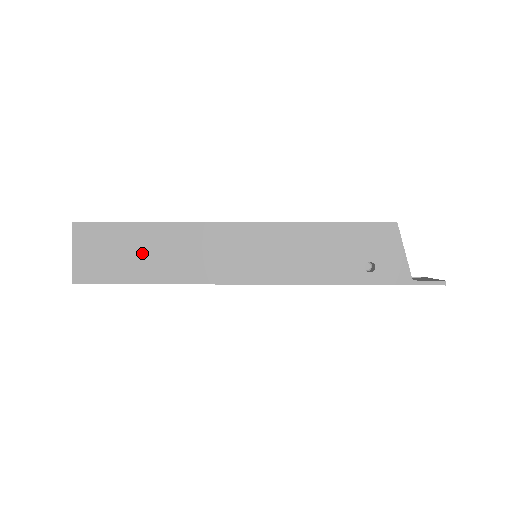
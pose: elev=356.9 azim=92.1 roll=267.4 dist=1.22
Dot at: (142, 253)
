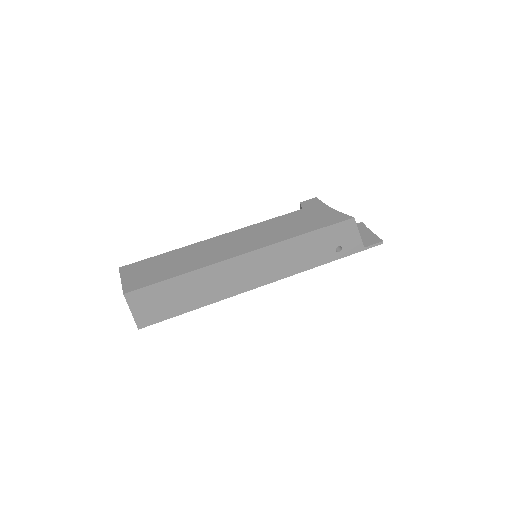
Dot at: (184, 294)
